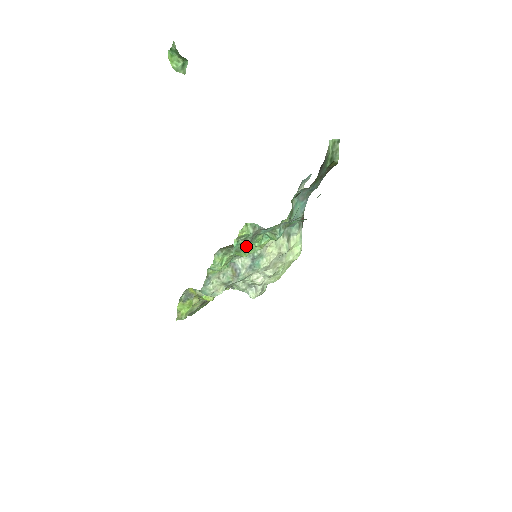
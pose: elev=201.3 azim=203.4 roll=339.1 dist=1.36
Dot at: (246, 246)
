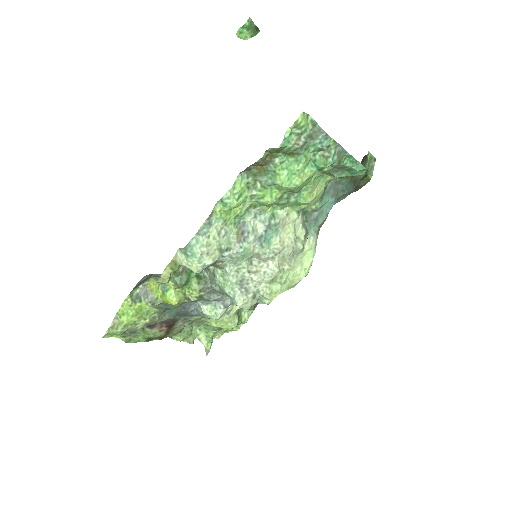
Dot at: (286, 167)
